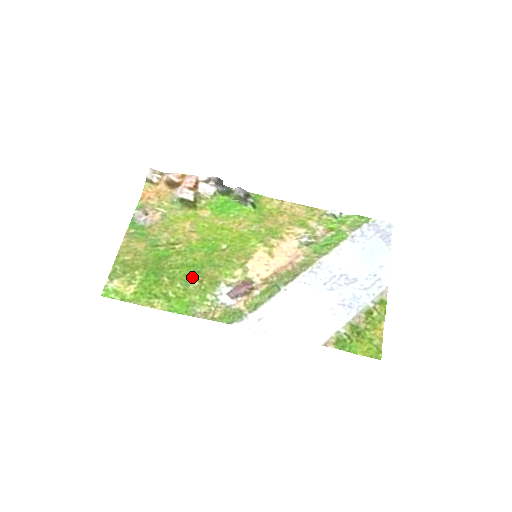
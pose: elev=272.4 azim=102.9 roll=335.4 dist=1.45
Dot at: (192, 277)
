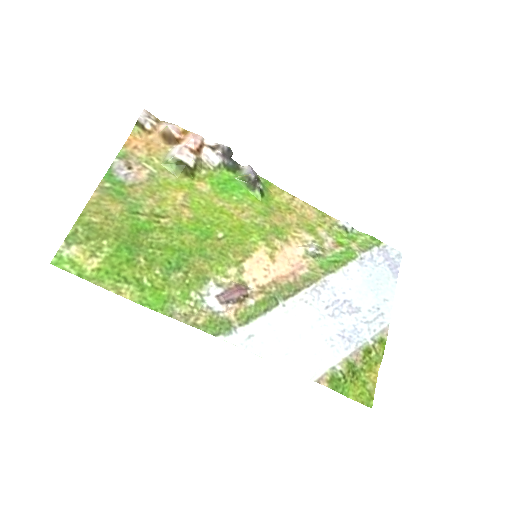
Dot at: (176, 265)
